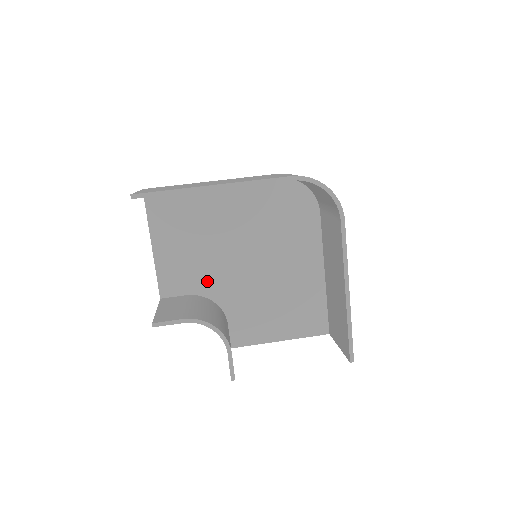
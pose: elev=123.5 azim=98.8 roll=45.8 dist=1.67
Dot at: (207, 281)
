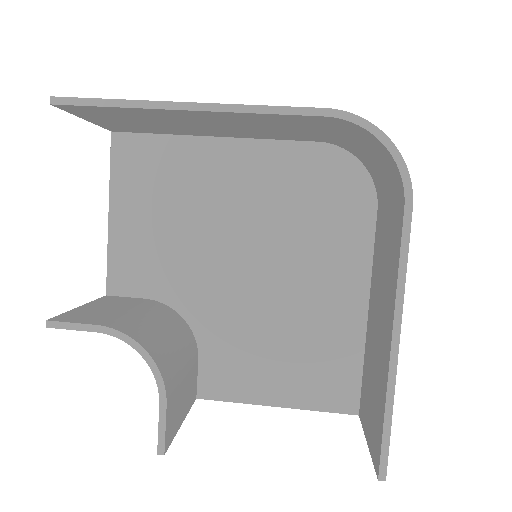
Dot at: (179, 283)
